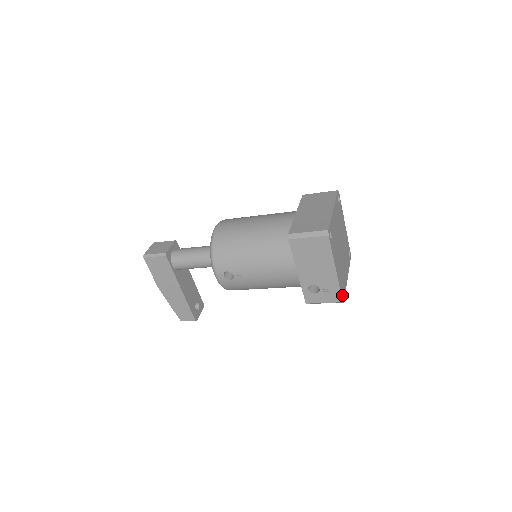
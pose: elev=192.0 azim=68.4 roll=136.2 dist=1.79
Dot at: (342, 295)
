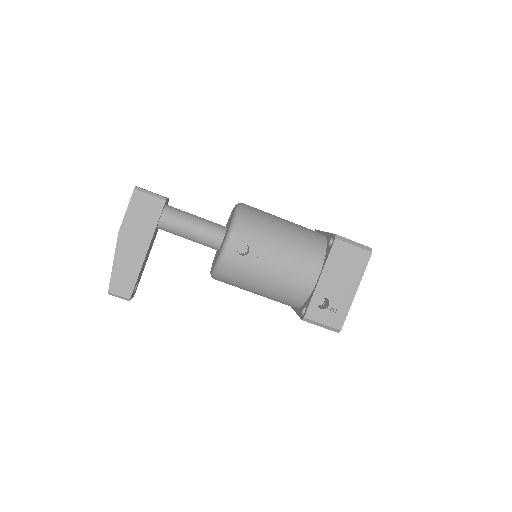
Dot at: (342, 324)
